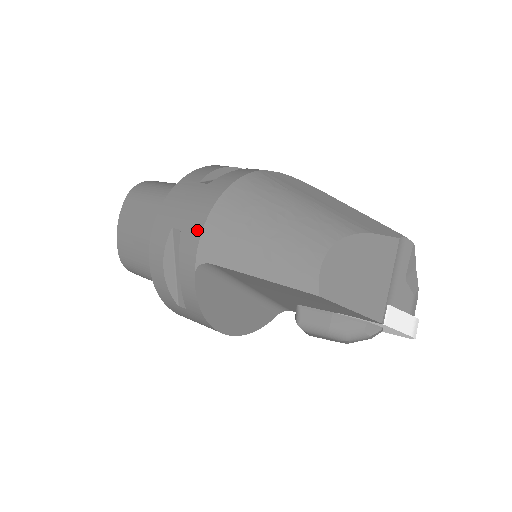
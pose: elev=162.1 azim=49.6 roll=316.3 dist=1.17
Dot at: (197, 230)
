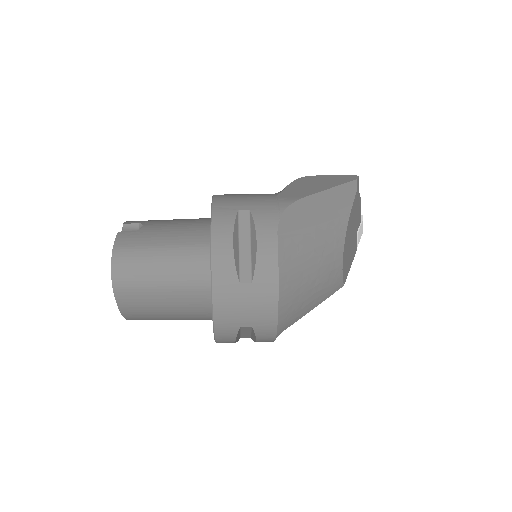
Dot at: (272, 324)
